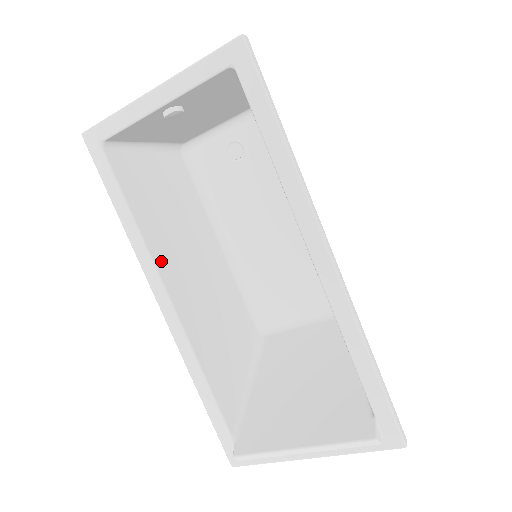
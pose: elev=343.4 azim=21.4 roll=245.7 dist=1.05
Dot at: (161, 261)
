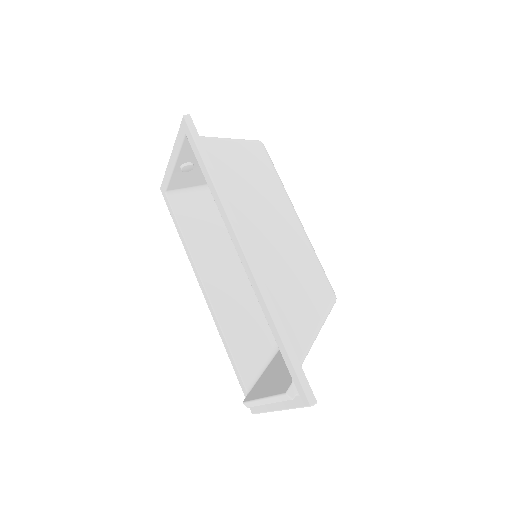
Dot at: (201, 263)
